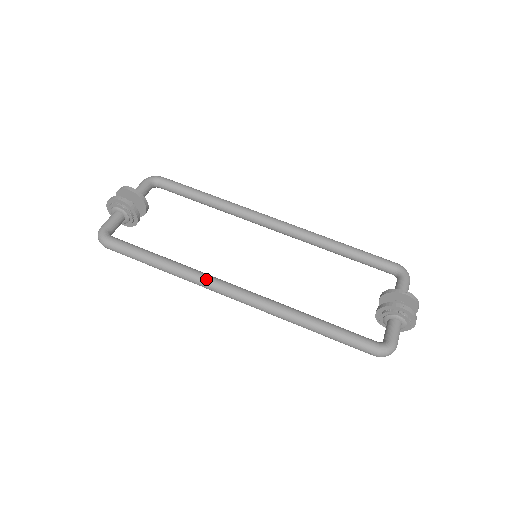
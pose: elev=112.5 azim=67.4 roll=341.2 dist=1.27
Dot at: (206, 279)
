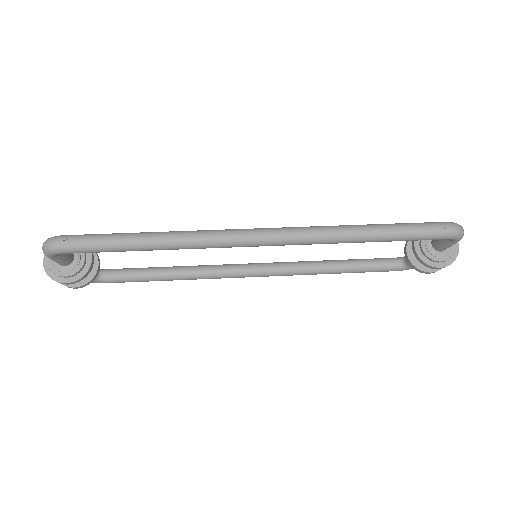
Dot at: (216, 230)
